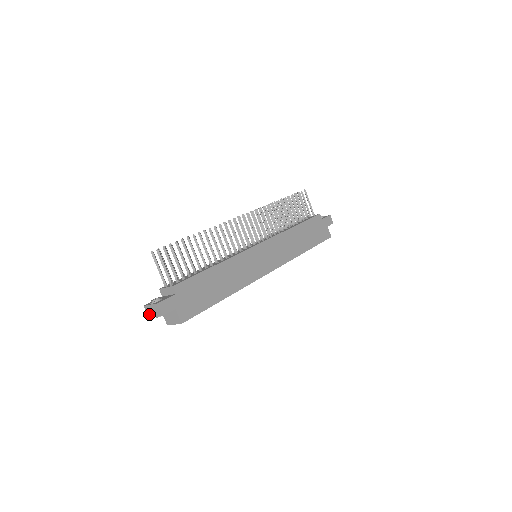
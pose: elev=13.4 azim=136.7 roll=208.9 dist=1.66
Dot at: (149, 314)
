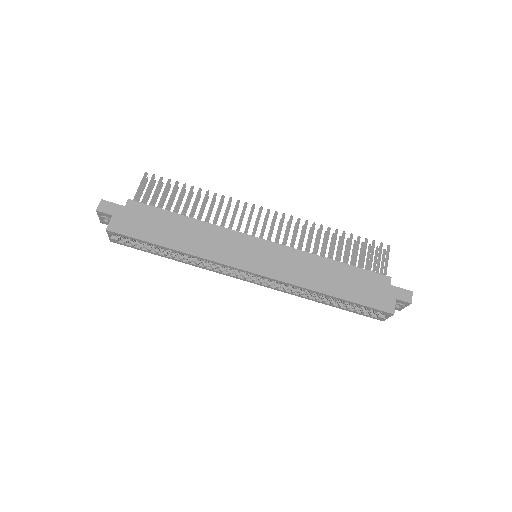
Dot at: occluded
